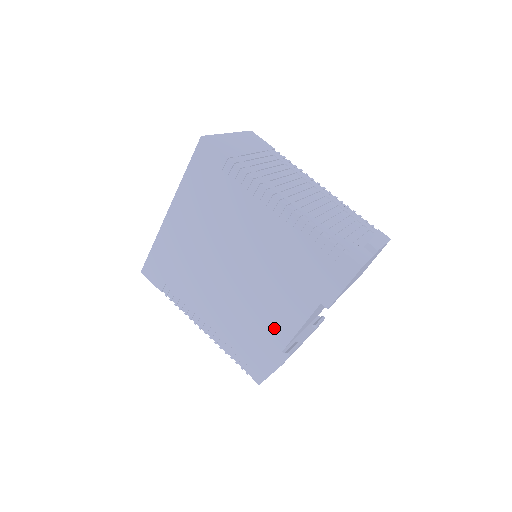
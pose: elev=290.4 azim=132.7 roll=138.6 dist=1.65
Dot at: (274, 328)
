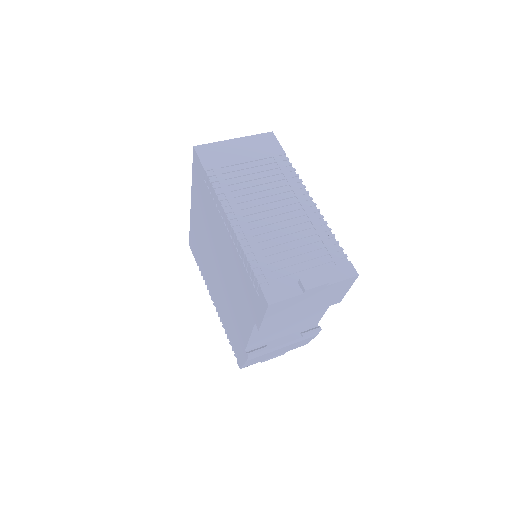
Dot at: (240, 328)
